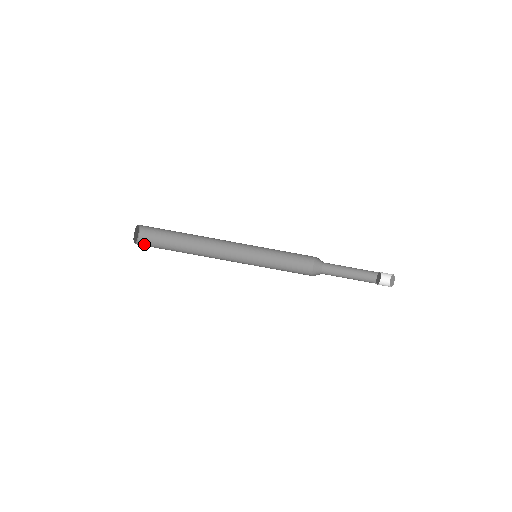
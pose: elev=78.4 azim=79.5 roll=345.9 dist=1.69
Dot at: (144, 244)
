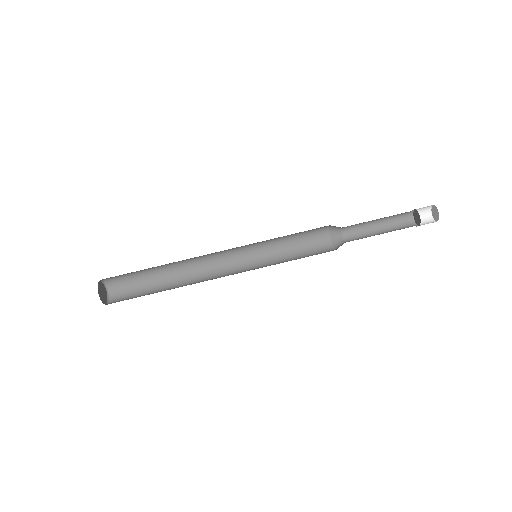
Dot at: (118, 294)
